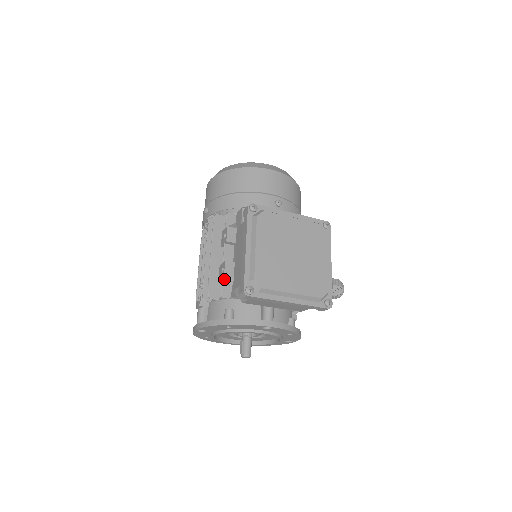
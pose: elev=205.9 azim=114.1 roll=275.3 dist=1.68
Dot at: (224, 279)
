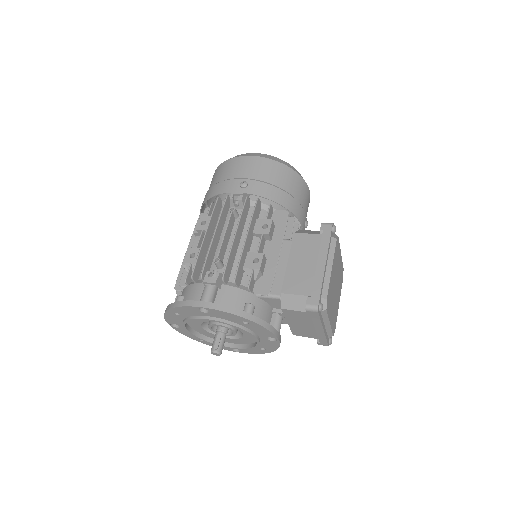
Dot at: (256, 271)
